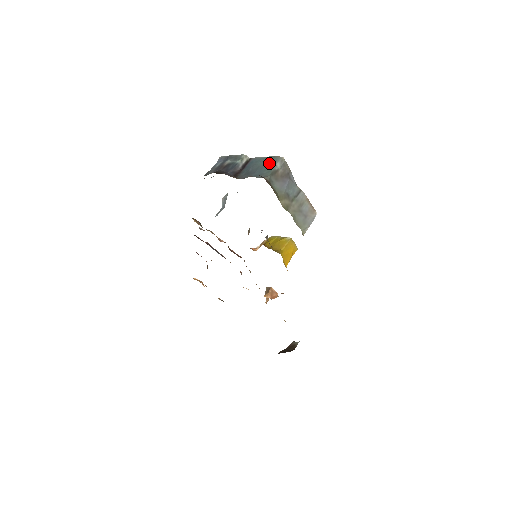
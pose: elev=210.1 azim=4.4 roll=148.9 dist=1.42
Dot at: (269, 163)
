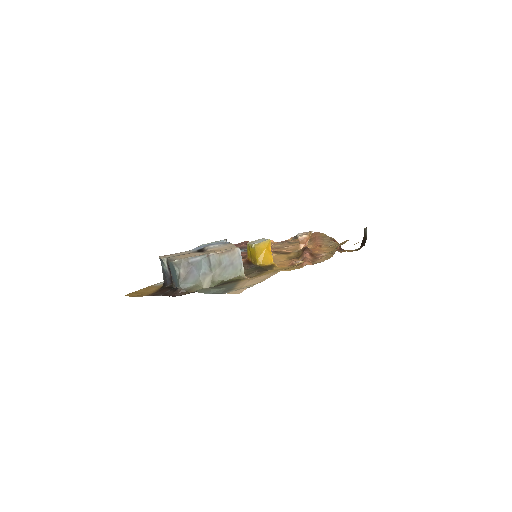
Dot at: (173, 268)
